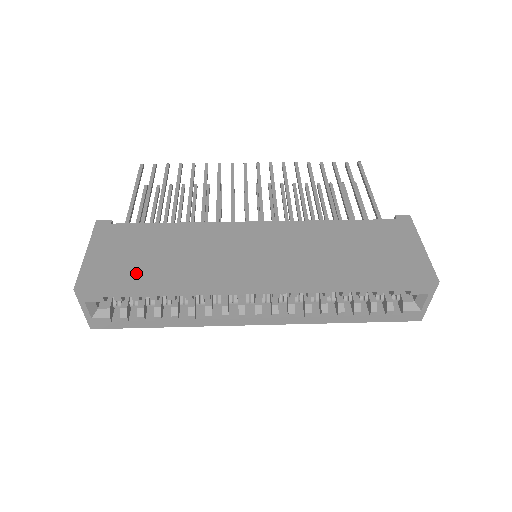
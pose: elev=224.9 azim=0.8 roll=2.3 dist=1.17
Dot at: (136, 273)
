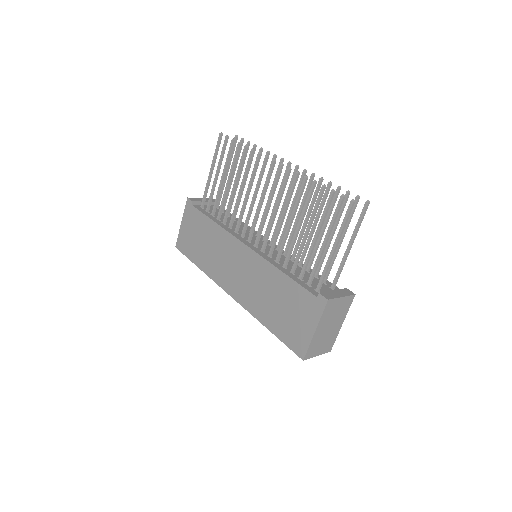
Dot at: (193, 252)
